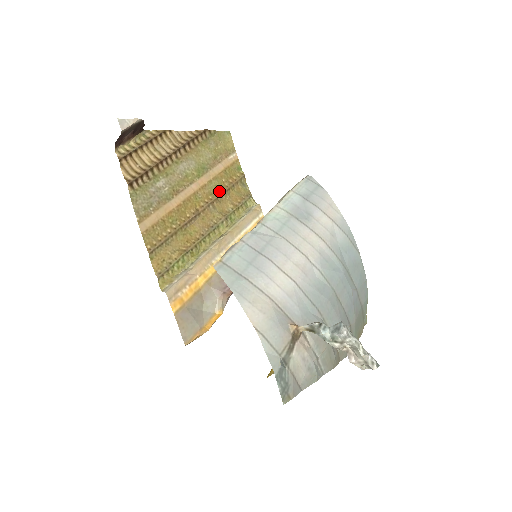
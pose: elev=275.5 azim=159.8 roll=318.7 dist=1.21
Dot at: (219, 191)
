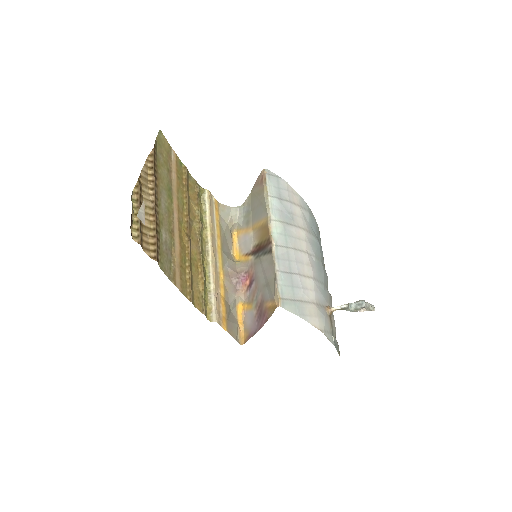
Dot at: (185, 201)
